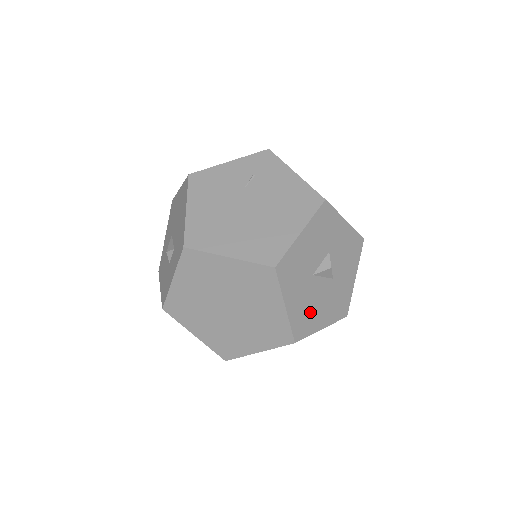
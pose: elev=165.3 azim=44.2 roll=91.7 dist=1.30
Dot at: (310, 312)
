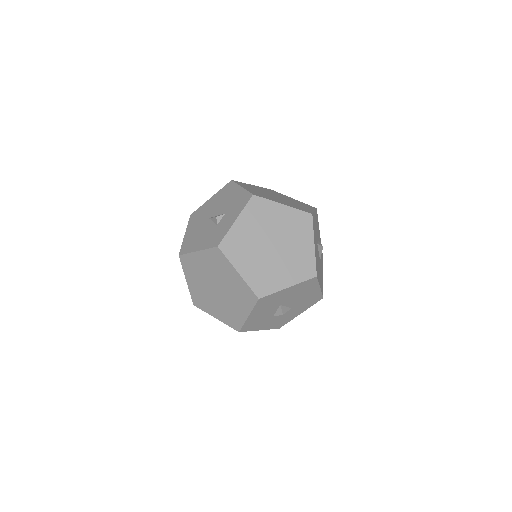
Dot at: (318, 266)
